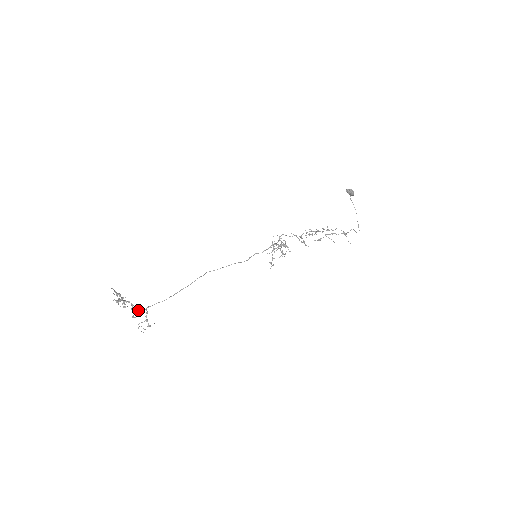
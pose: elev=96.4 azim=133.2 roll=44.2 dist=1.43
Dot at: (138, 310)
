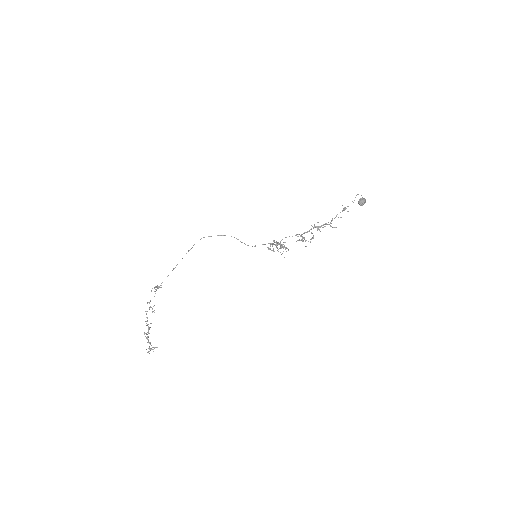
Dot at: occluded
